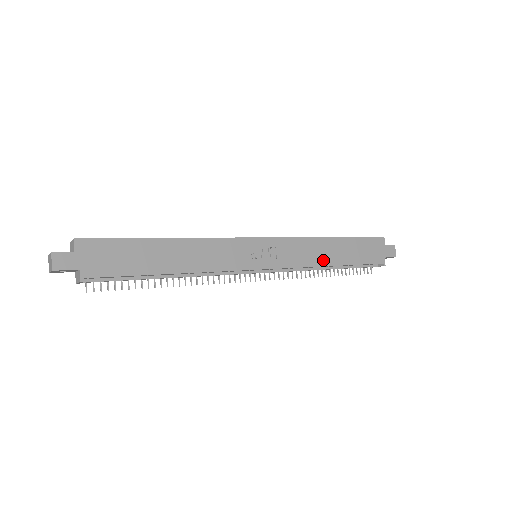
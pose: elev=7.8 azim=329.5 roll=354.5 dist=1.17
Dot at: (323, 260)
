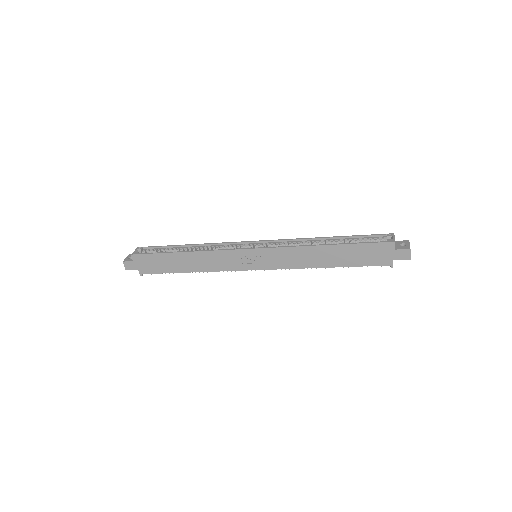
Dot at: (314, 263)
